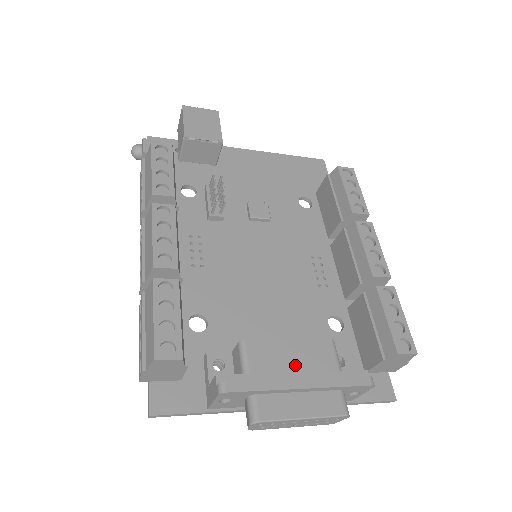
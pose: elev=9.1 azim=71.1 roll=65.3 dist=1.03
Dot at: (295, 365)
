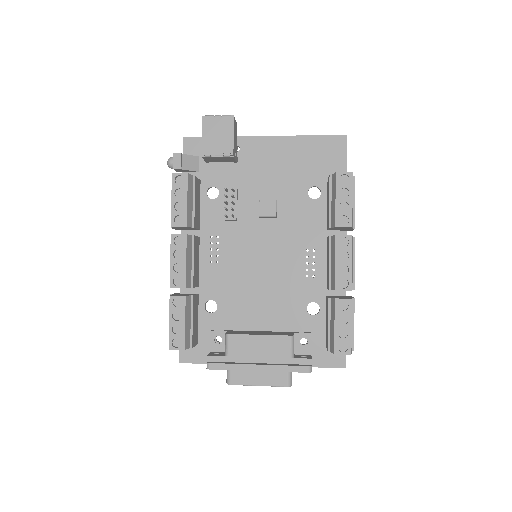
Dot at: (259, 352)
